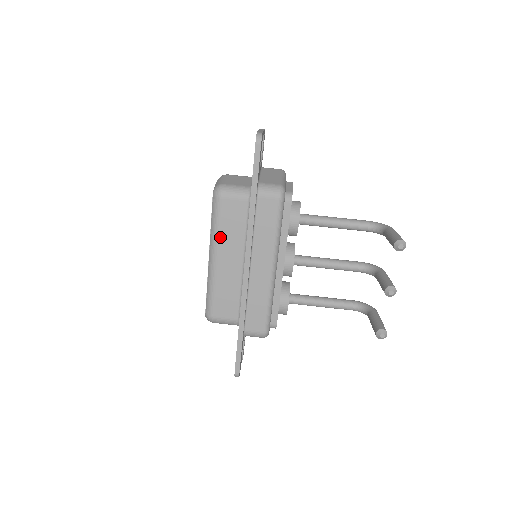
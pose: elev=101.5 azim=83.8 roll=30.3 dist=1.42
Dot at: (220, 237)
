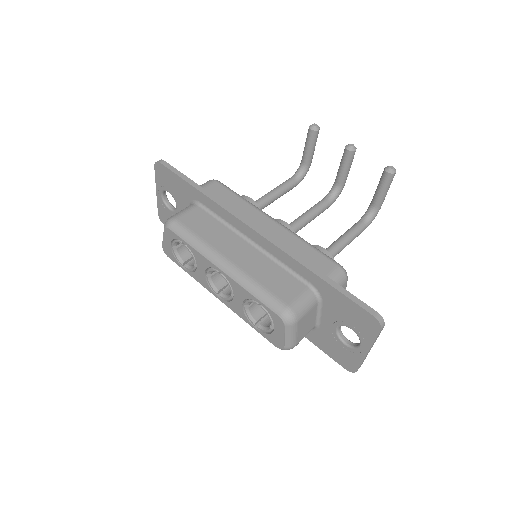
Dot at: (209, 243)
